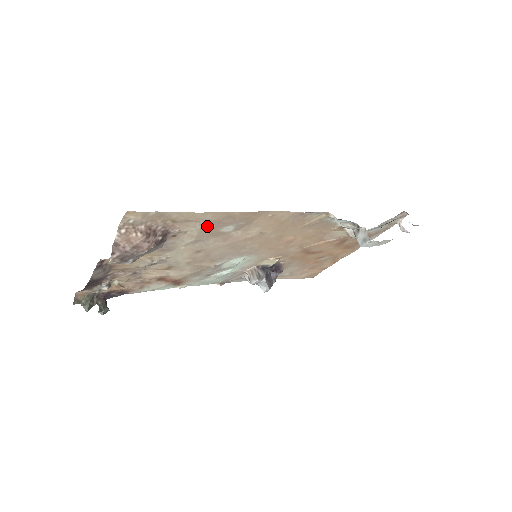
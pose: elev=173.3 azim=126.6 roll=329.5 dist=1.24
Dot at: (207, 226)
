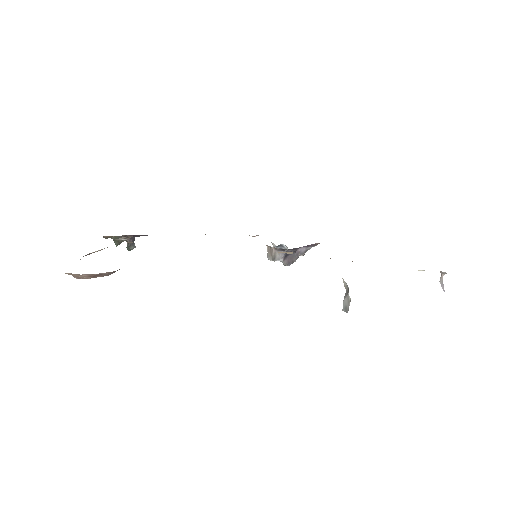
Dot at: occluded
